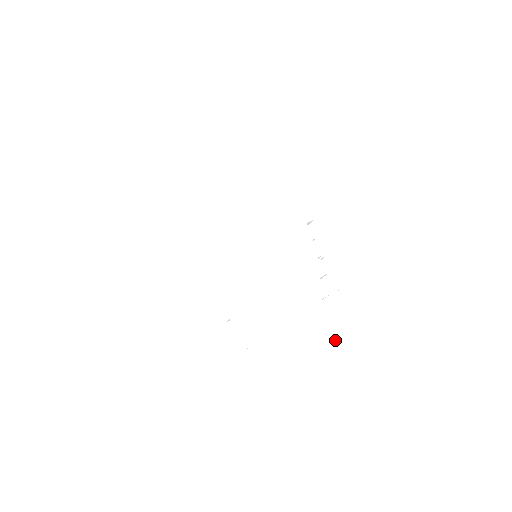
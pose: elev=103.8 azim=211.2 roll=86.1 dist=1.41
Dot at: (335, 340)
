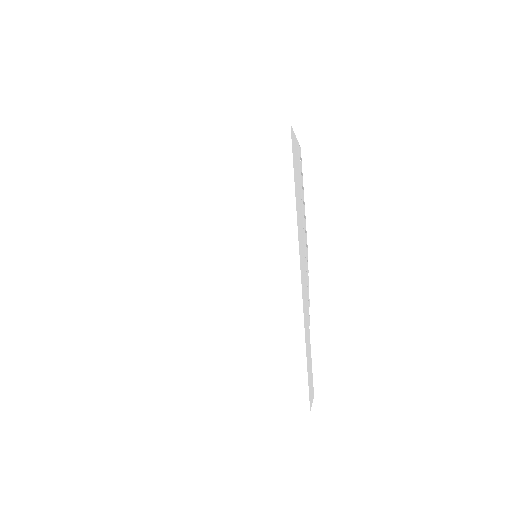
Dot at: occluded
